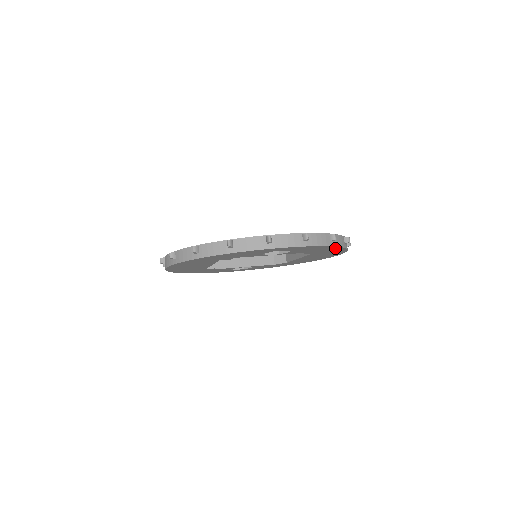
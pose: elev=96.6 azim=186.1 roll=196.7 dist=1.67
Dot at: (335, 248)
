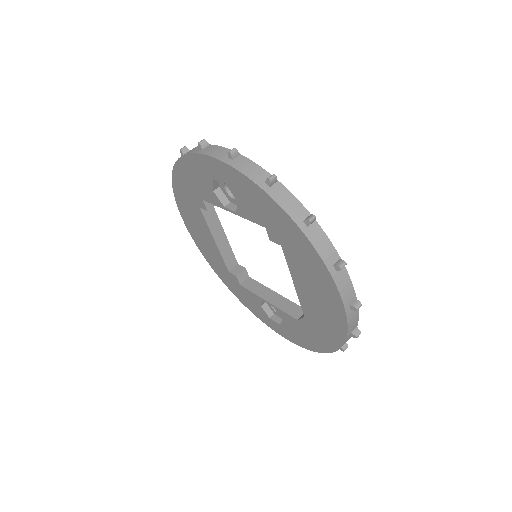
Dot at: (283, 216)
